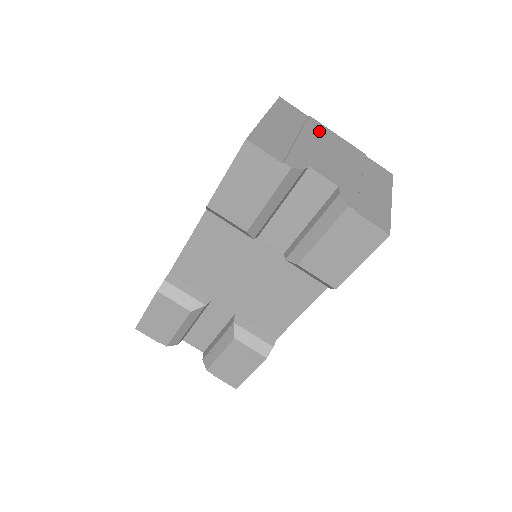
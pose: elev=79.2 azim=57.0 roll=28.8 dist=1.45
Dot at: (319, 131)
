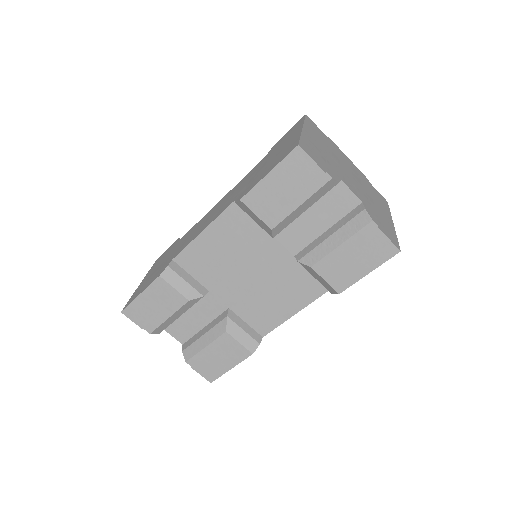
Dot at: (338, 152)
